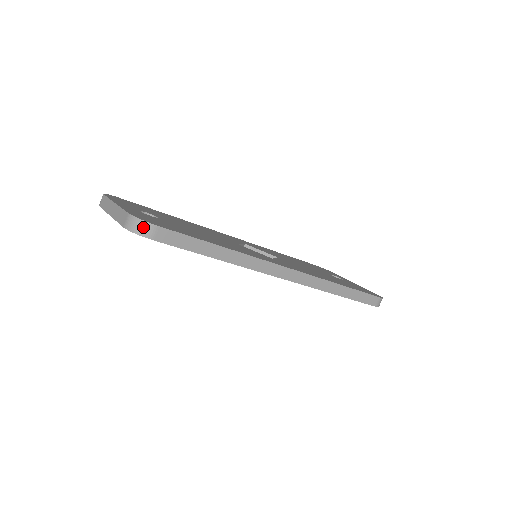
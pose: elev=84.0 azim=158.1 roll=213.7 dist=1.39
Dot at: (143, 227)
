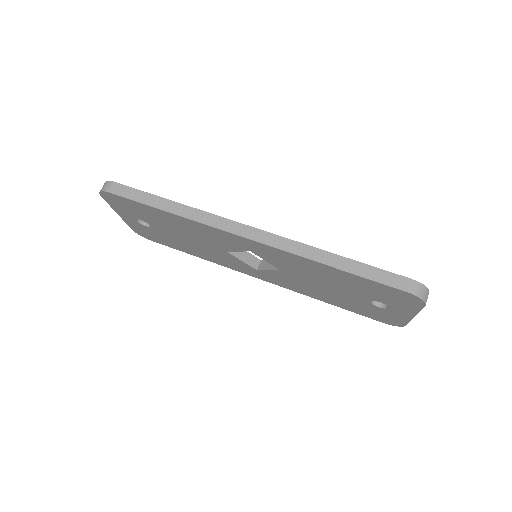
Dot at: (105, 185)
